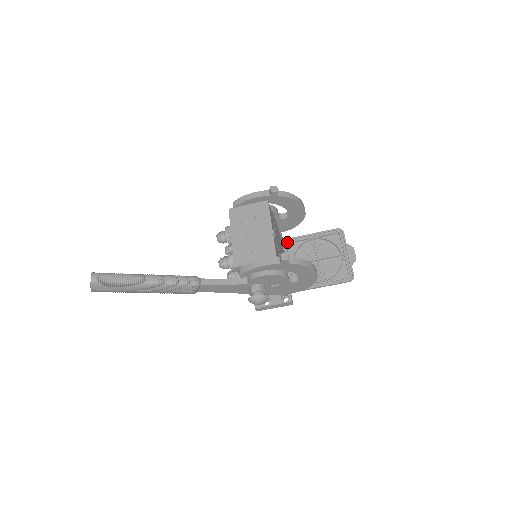
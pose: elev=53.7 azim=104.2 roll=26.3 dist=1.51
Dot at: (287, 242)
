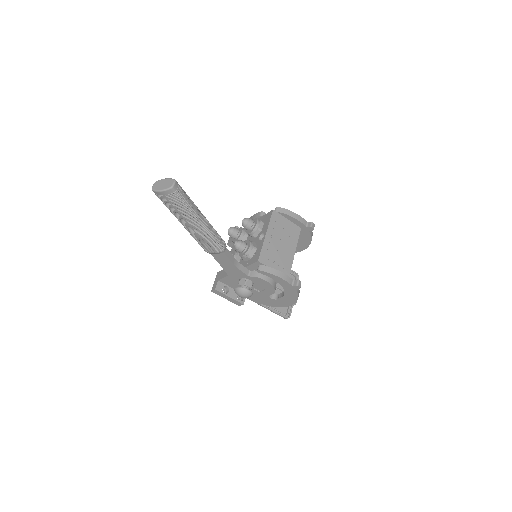
Dot at: occluded
